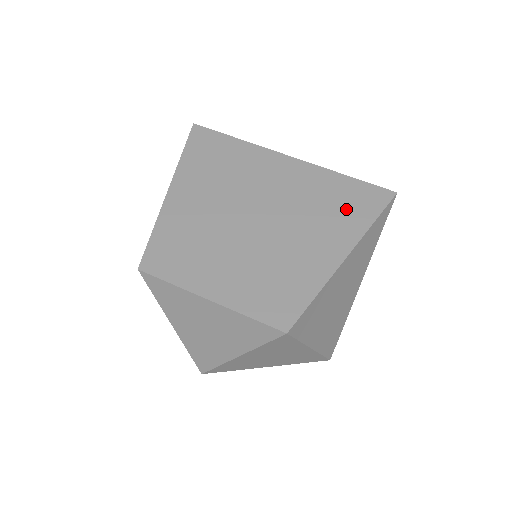
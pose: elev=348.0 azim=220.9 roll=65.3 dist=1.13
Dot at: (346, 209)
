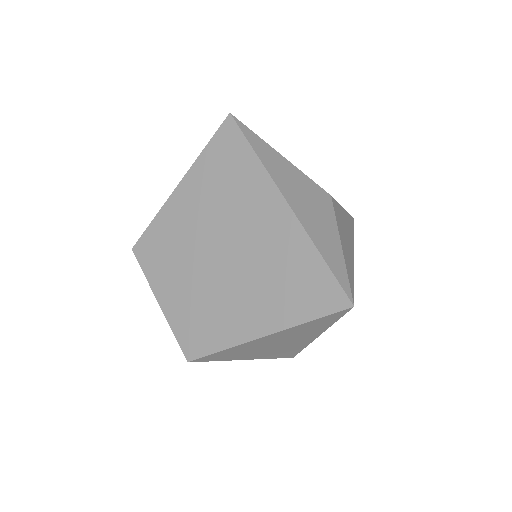
Dot at: (294, 293)
